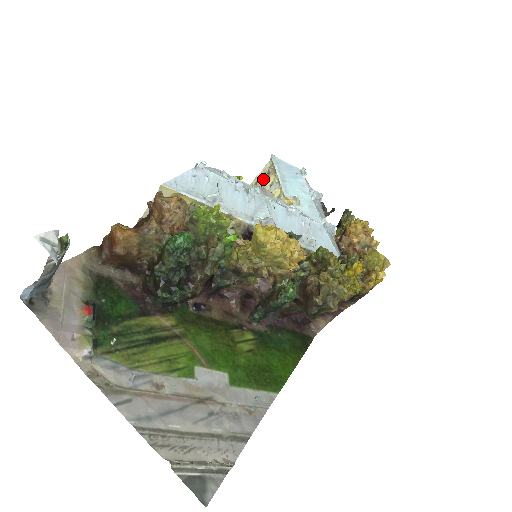
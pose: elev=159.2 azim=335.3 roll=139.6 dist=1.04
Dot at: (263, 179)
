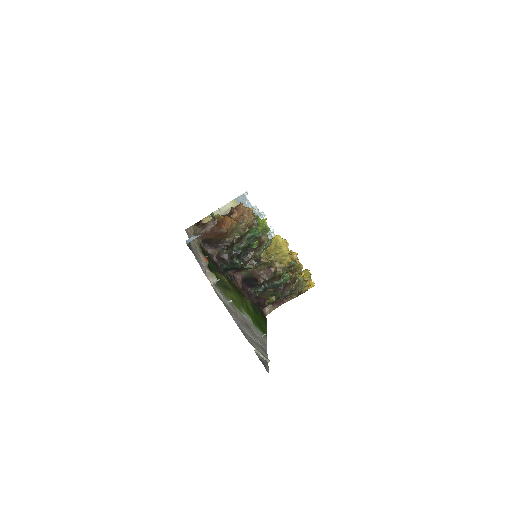
Dot at: occluded
